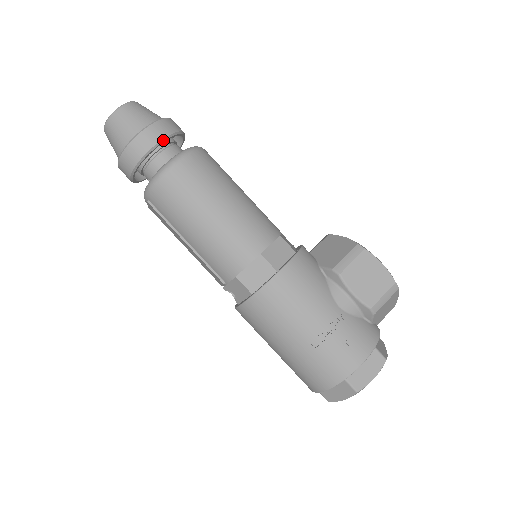
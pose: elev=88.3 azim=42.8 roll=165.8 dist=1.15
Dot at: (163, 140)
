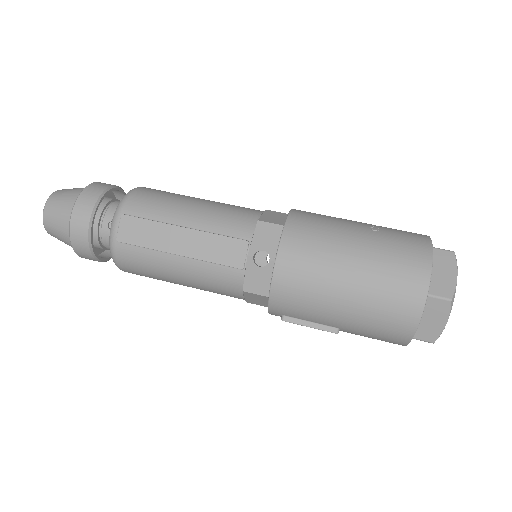
Dot at: (121, 189)
